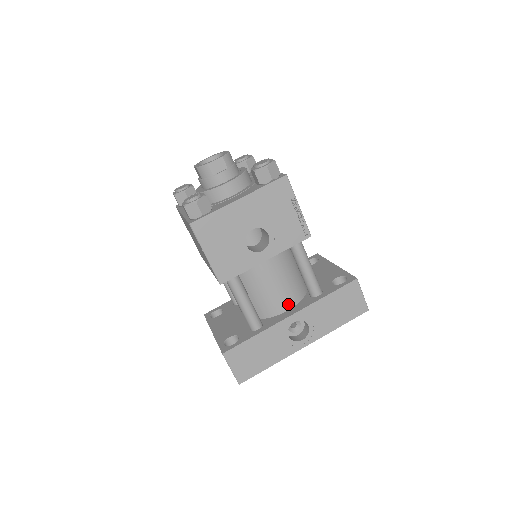
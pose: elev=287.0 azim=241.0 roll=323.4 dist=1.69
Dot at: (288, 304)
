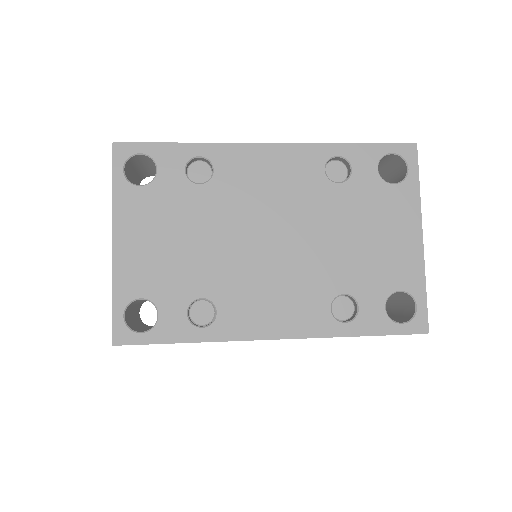
Dot at: occluded
